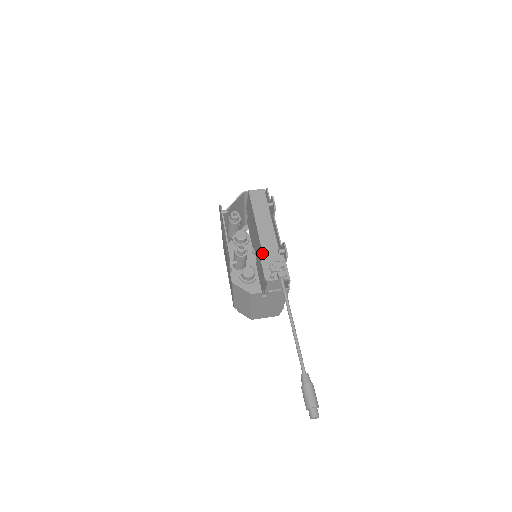
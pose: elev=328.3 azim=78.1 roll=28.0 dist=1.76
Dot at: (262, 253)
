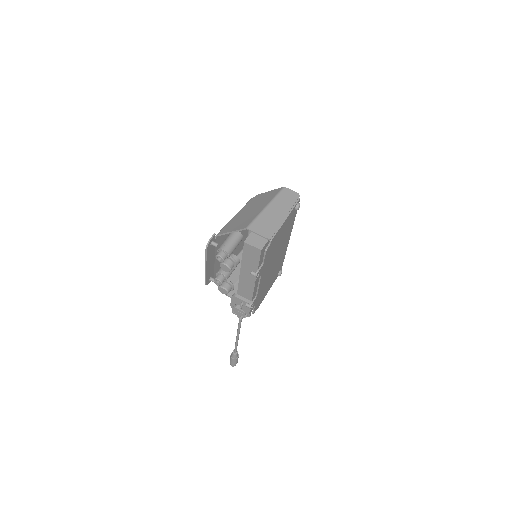
Dot at: (237, 290)
